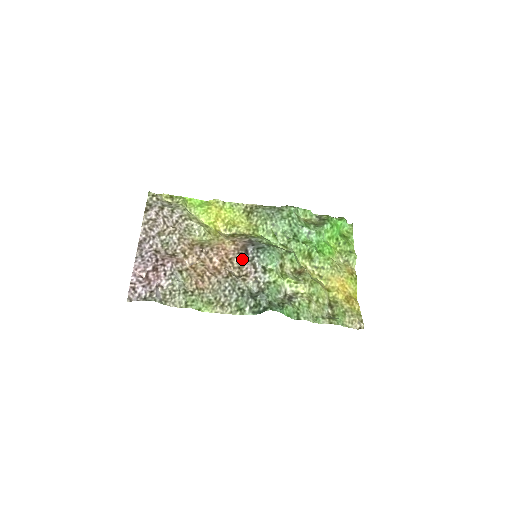
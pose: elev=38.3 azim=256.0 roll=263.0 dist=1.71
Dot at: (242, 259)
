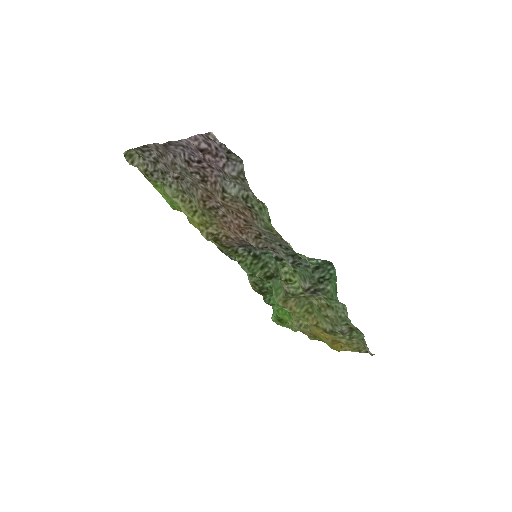
Dot at: occluded
